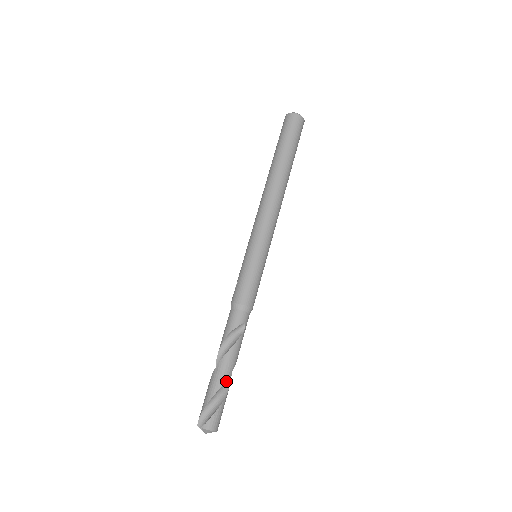
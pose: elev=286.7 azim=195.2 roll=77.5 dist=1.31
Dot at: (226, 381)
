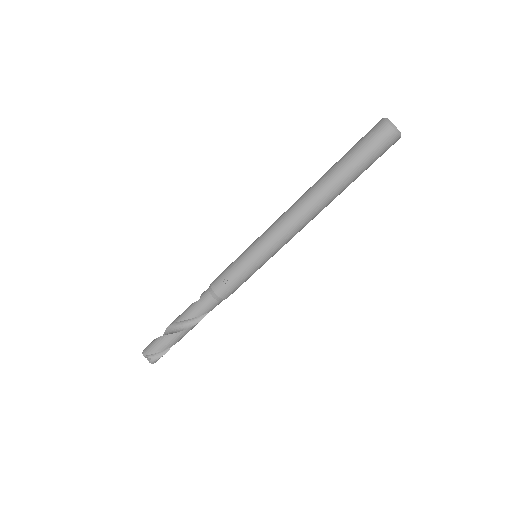
Dot at: occluded
